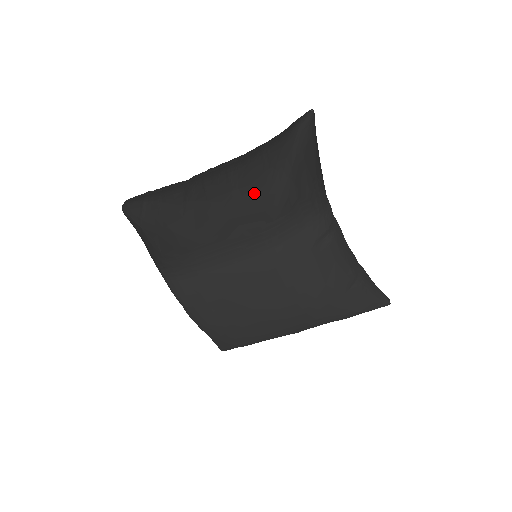
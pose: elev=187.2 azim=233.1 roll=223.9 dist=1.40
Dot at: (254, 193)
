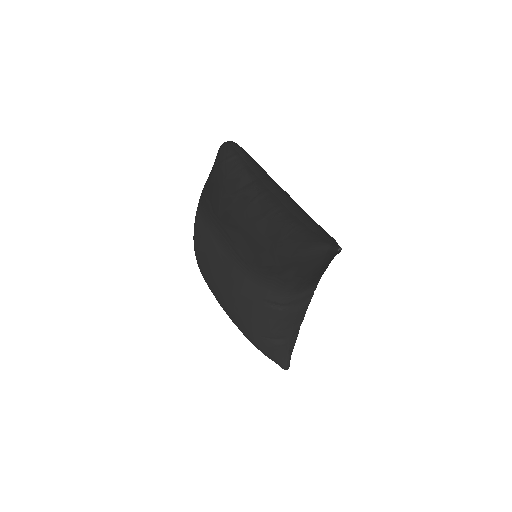
Dot at: (263, 239)
